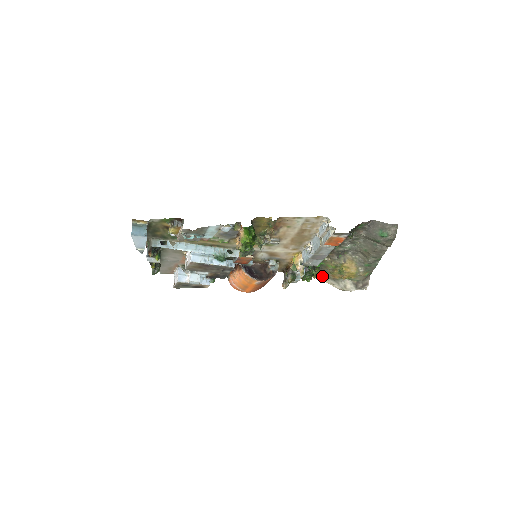
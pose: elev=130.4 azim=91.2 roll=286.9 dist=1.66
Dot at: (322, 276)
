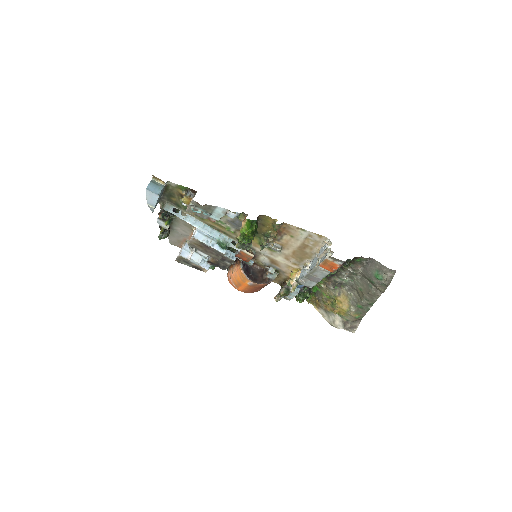
Dot at: (316, 303)
